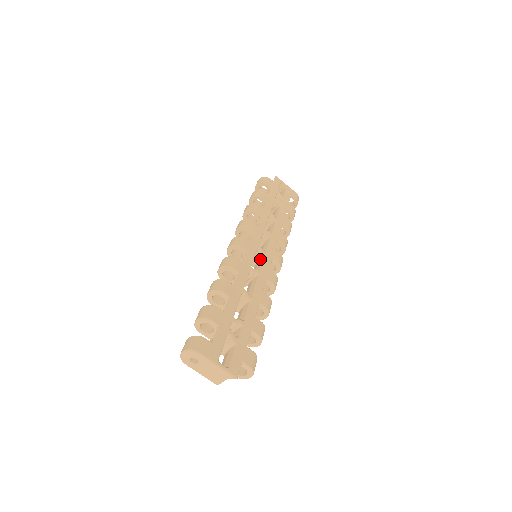
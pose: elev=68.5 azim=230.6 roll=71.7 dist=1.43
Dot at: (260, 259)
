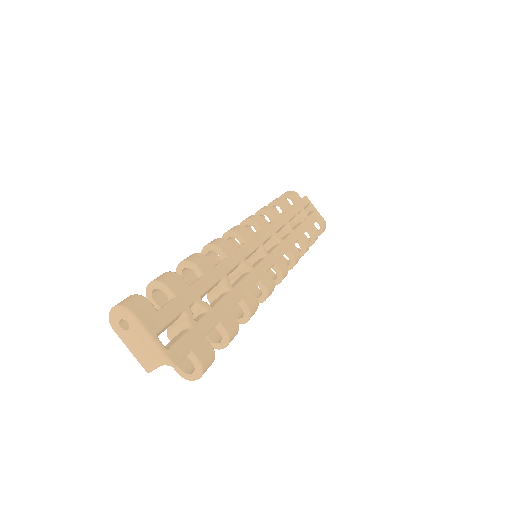
Dot at: (259, 259)
